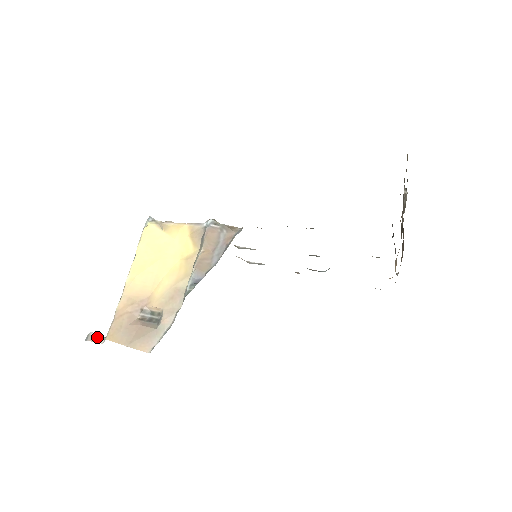
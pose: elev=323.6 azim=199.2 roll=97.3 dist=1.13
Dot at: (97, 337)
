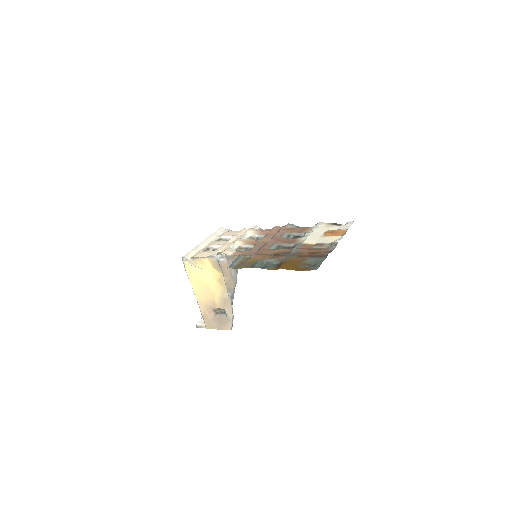
Dot at: (201, 326)
